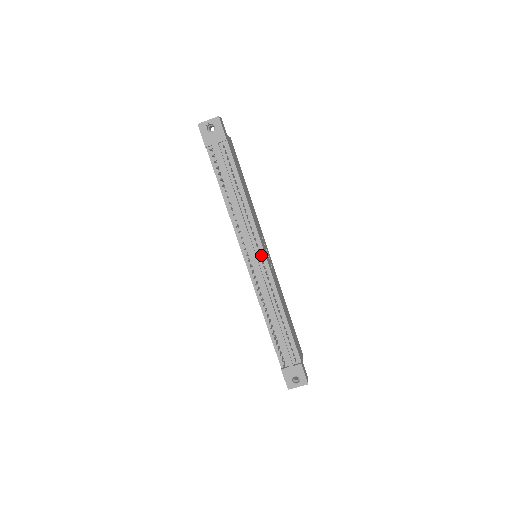
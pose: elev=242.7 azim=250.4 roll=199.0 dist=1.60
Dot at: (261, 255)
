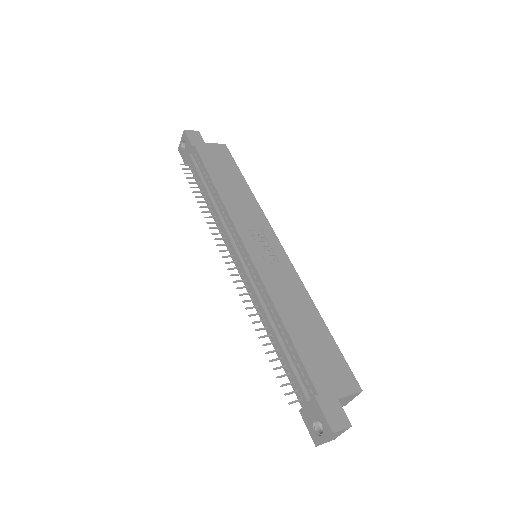
Dot at: (243, 250)
